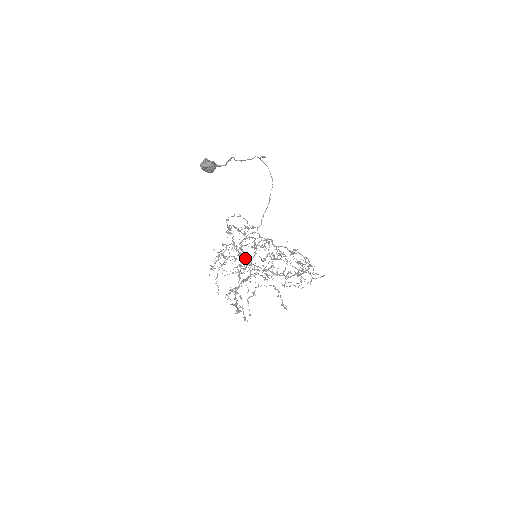
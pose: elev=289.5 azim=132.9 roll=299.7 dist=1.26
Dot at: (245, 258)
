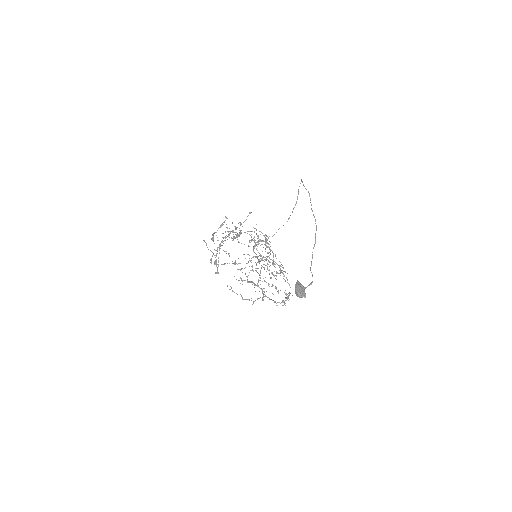
Dot at: (261, 288)
